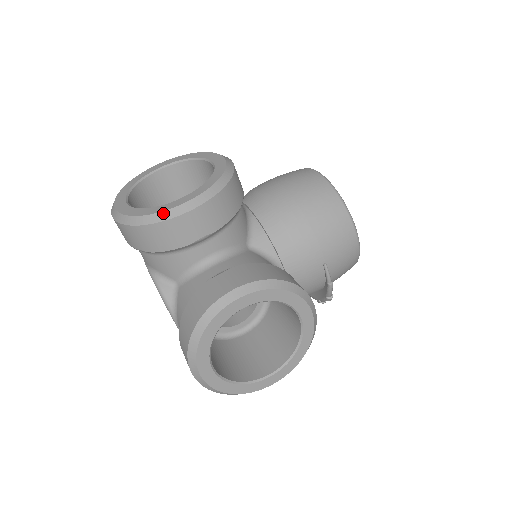
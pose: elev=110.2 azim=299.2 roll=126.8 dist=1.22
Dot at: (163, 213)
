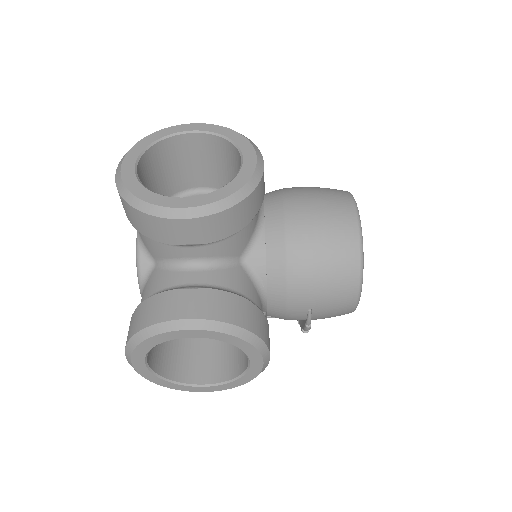
Dot at: (156, 207)
